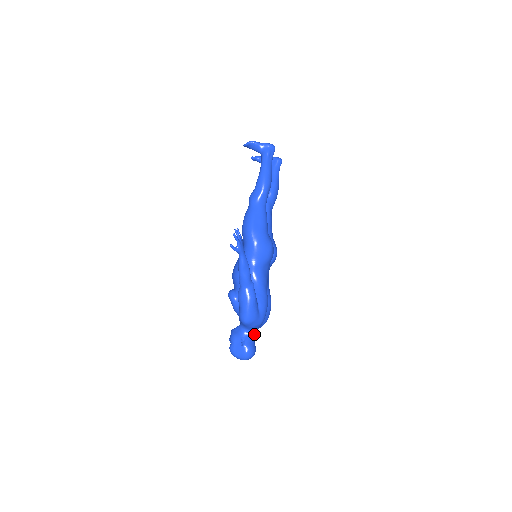
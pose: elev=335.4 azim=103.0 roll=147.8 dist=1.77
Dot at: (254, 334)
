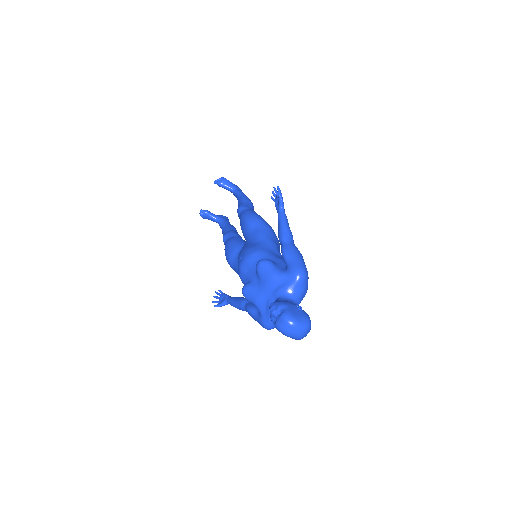
Dot at: occluded
